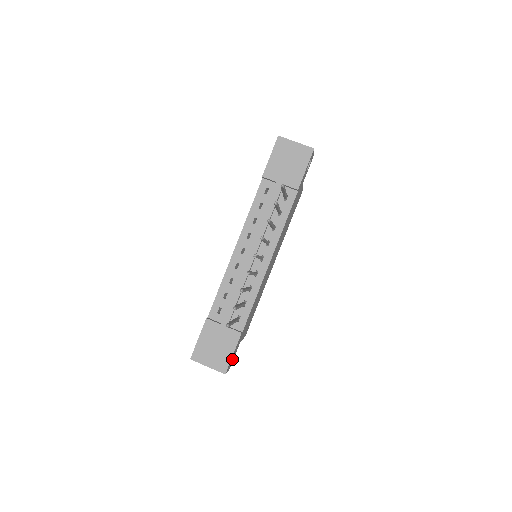
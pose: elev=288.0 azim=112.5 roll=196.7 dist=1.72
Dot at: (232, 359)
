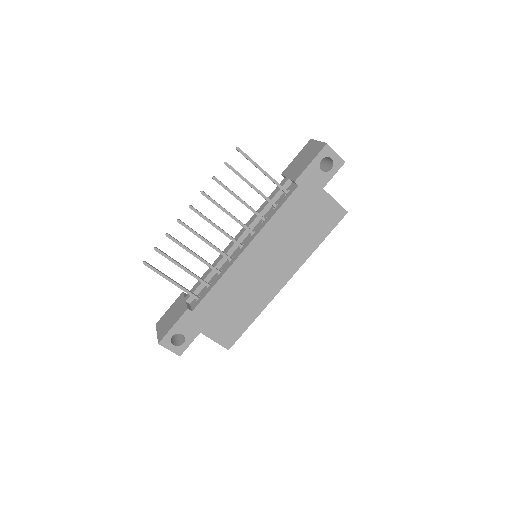
Dot at: (182, 343)
